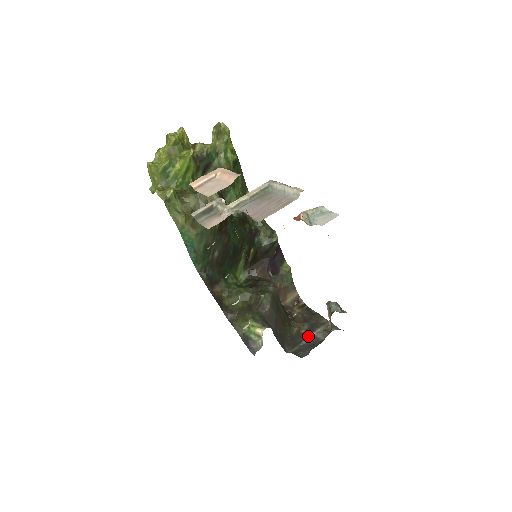
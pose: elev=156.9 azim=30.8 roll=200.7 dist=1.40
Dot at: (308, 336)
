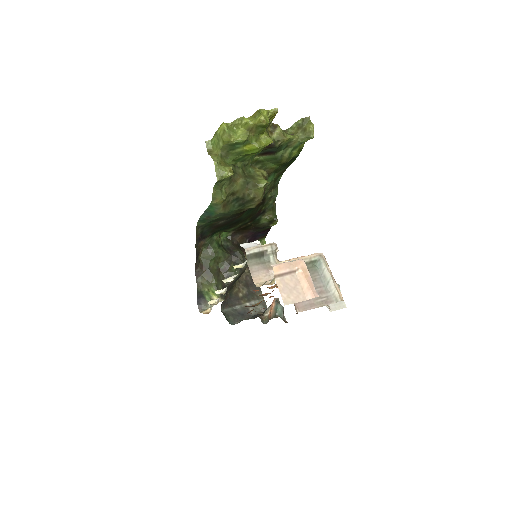
Dot at: (243, 303)
